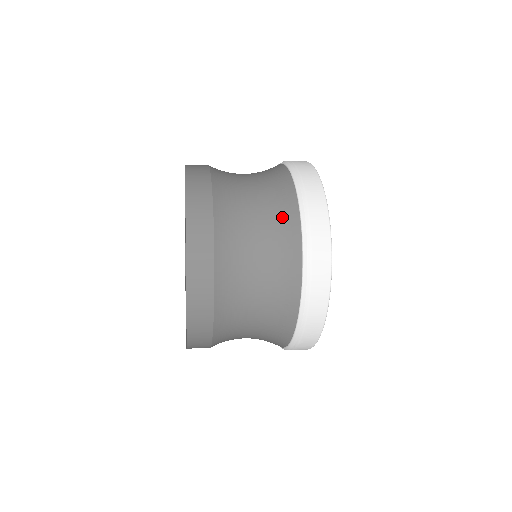
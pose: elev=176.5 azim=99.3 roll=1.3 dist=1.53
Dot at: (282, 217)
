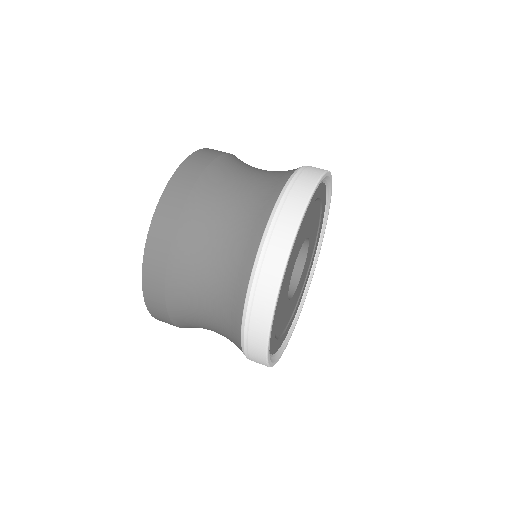
Dot at: (228, 327)
